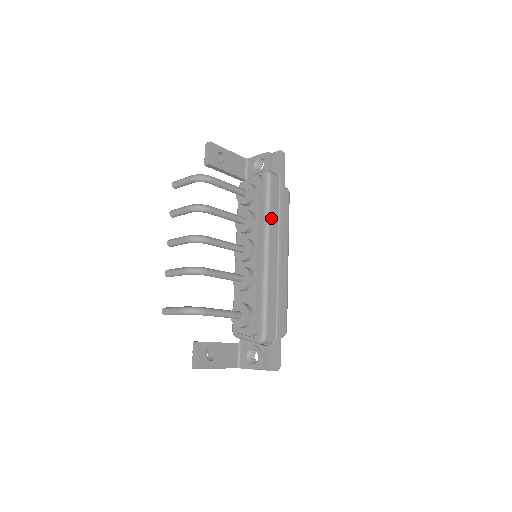
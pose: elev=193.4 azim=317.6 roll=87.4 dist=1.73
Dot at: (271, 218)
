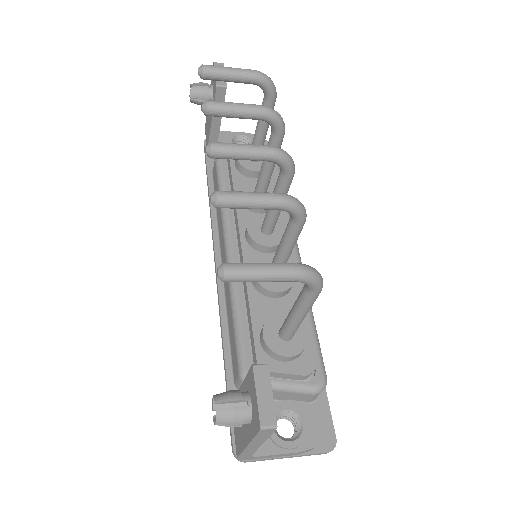
Dot at: occluded
